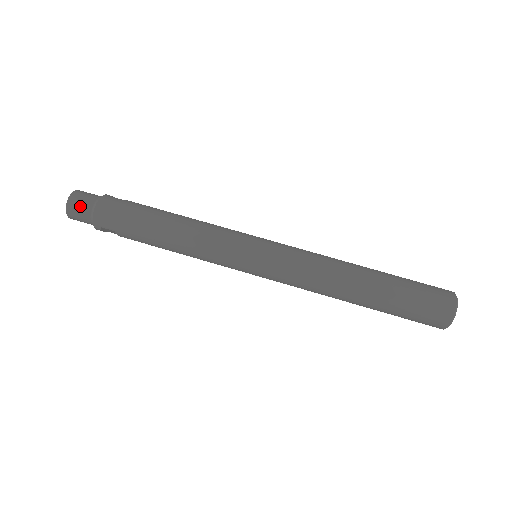
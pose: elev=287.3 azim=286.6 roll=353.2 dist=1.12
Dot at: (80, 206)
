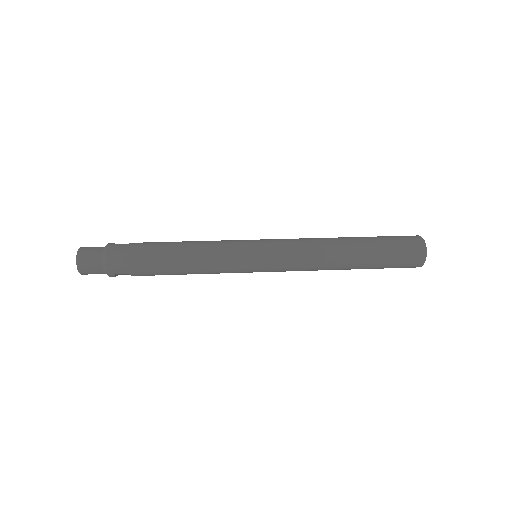
Dot at: (90, 262)
